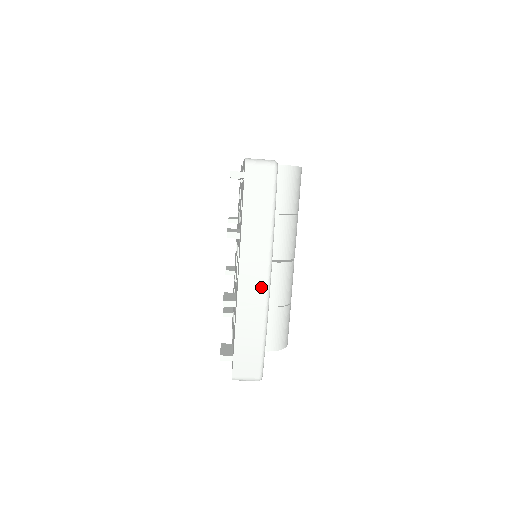
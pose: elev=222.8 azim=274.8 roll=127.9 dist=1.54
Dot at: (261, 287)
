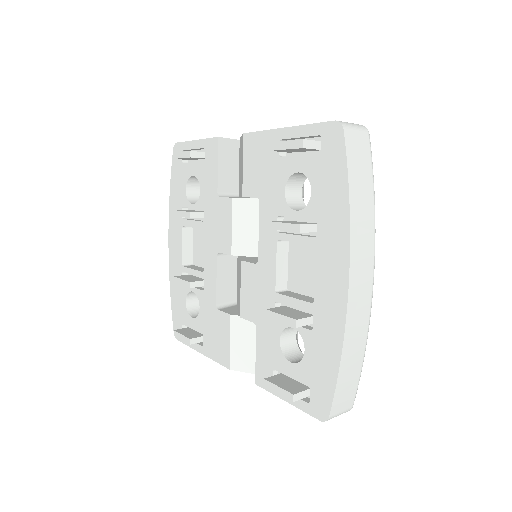
Dot at: (368, 291)
